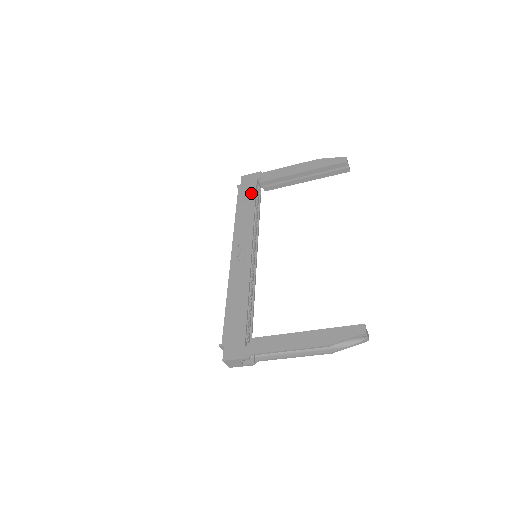
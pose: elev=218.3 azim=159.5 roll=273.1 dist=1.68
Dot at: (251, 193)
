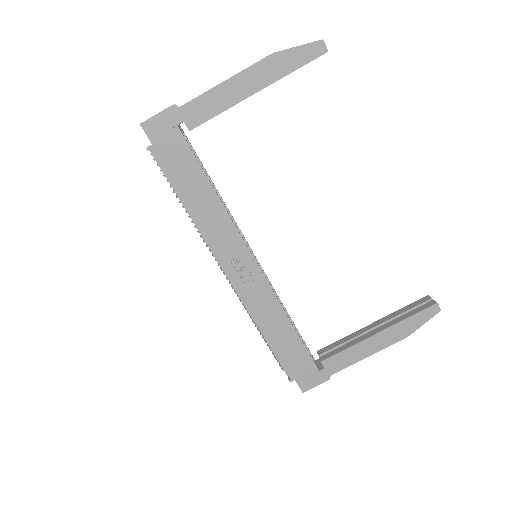
Dot at: (187, 160)
